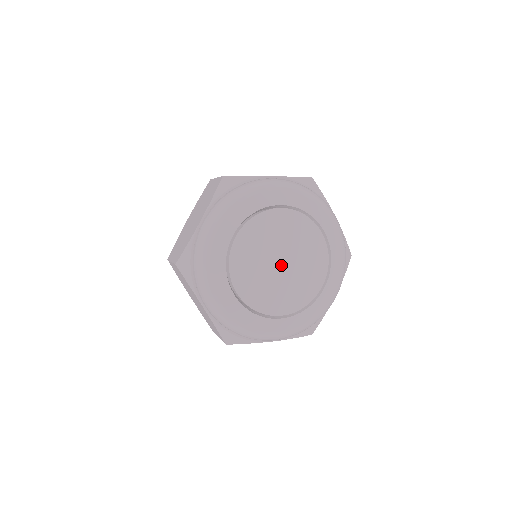
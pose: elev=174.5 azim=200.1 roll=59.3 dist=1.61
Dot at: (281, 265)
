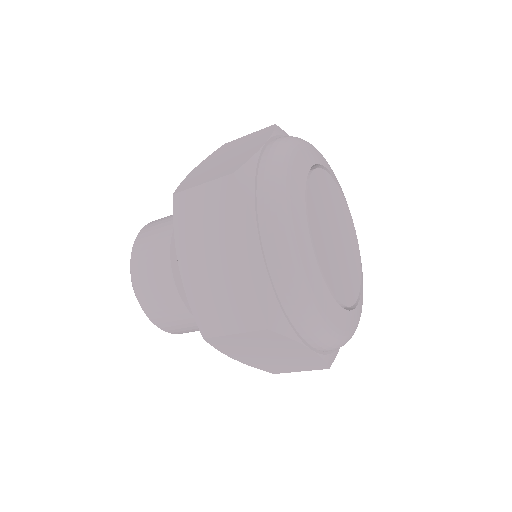
Dot at: (338, 239)
